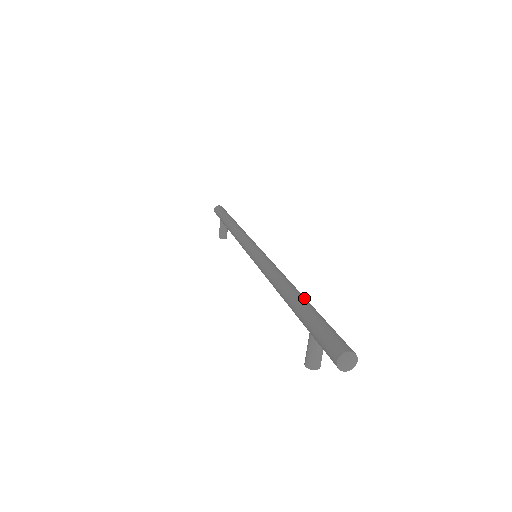
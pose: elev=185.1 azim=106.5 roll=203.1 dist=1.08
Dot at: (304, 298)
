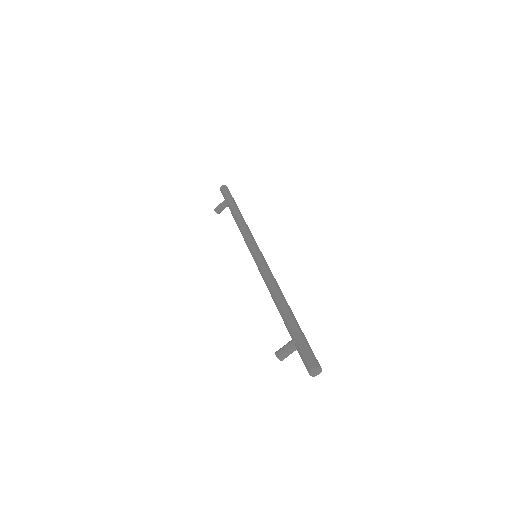
Dot at: occluded
